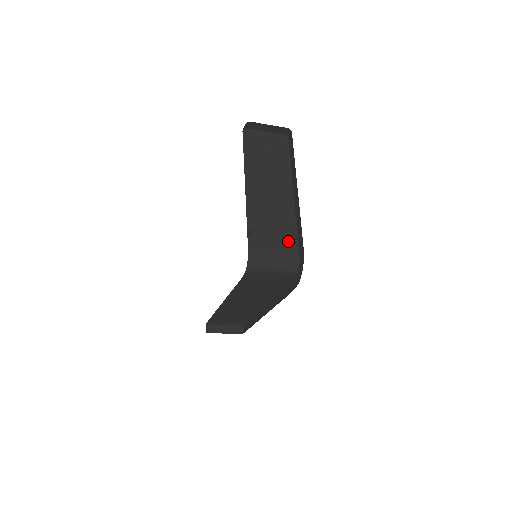
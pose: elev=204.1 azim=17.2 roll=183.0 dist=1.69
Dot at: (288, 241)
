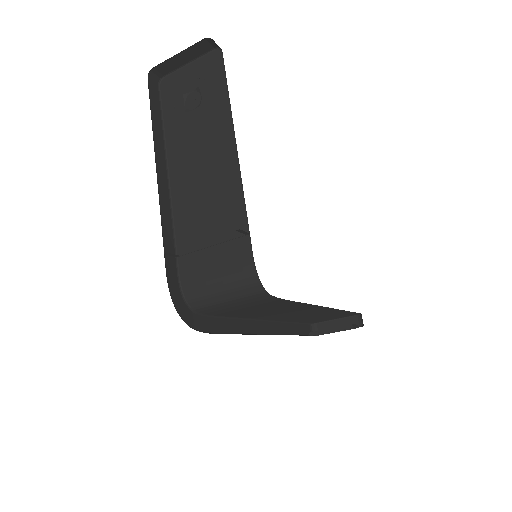
Dot at: (235, 243)
